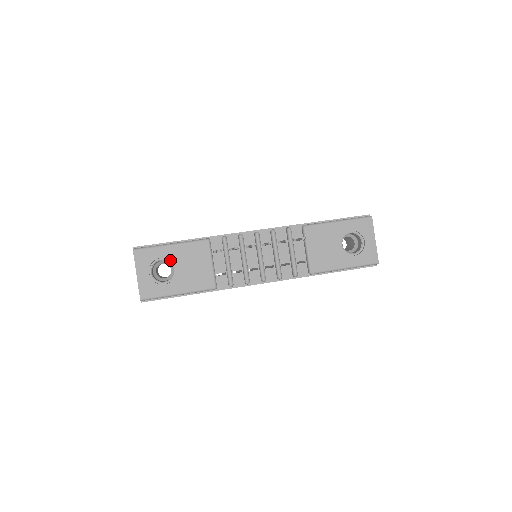
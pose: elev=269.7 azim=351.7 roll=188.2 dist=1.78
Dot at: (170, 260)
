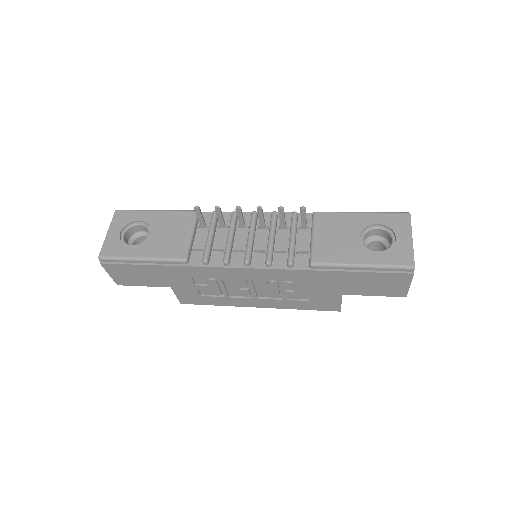
Dot at: (148, 225)
